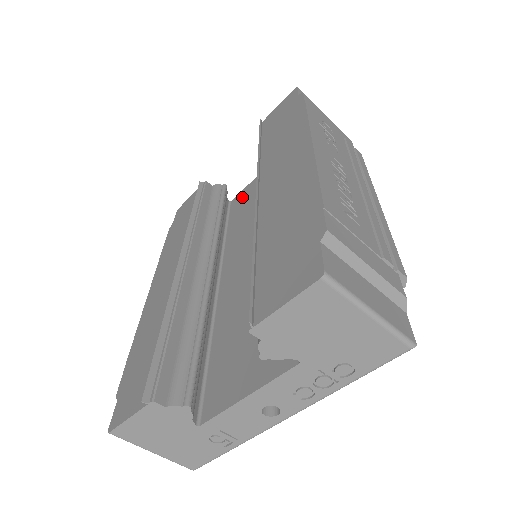
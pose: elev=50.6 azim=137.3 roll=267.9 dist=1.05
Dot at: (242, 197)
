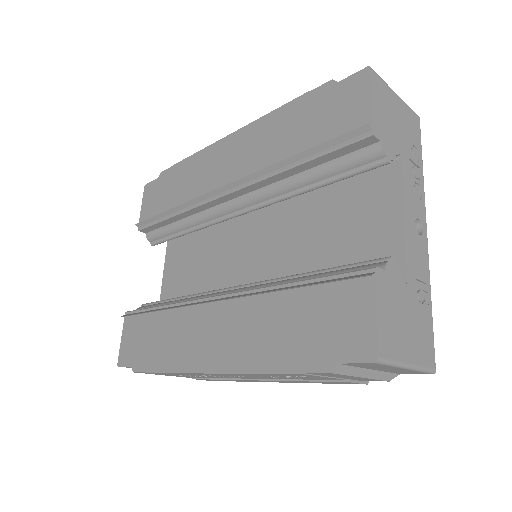
Dot at: (169, 297)
